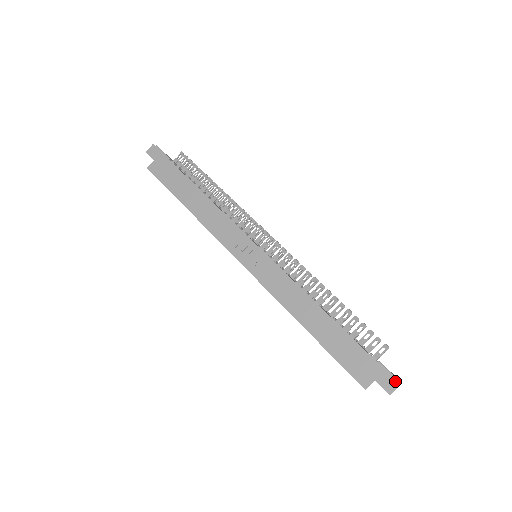
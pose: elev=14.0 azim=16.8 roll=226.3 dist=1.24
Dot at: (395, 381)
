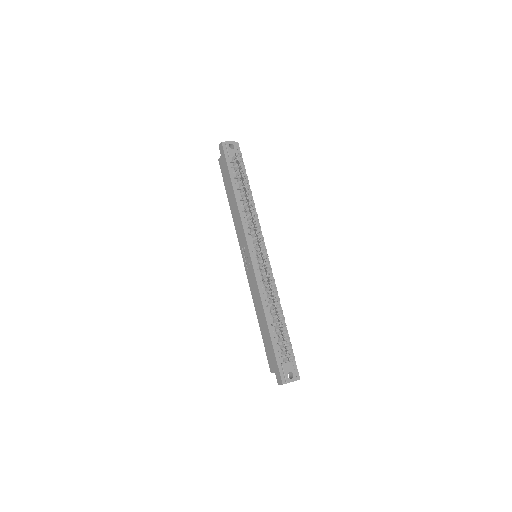
Dot at: (281, 381)
